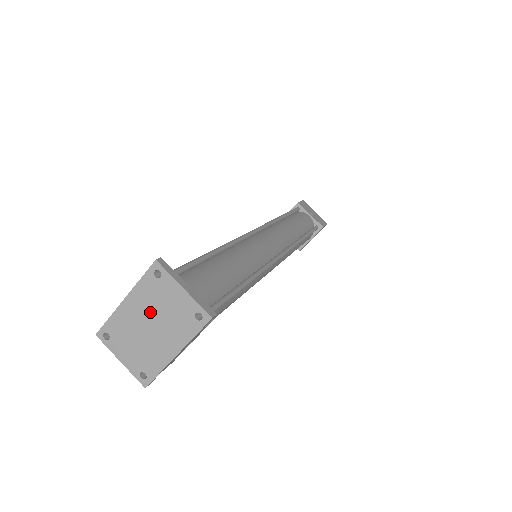
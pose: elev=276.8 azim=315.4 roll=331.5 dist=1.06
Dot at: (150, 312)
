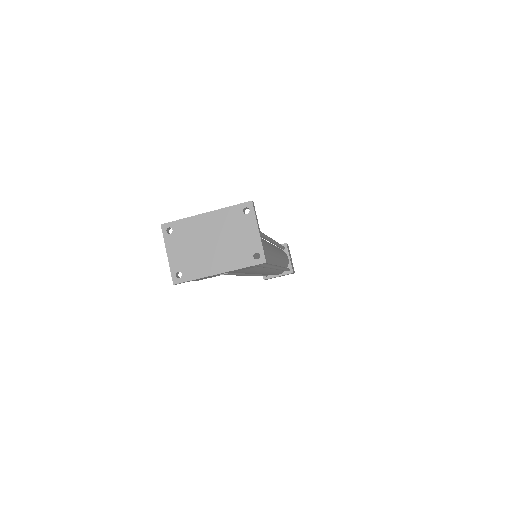
Dot at: (220, 233)
